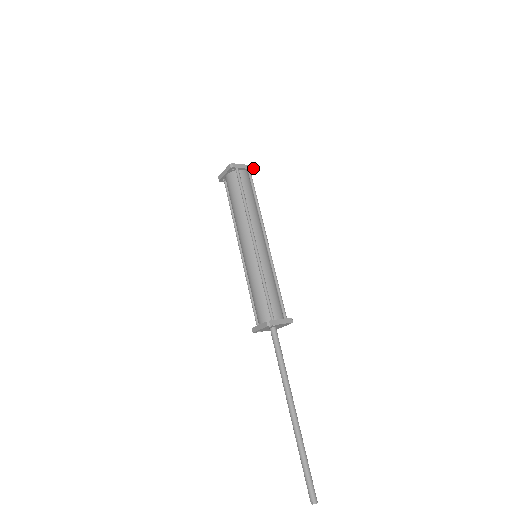
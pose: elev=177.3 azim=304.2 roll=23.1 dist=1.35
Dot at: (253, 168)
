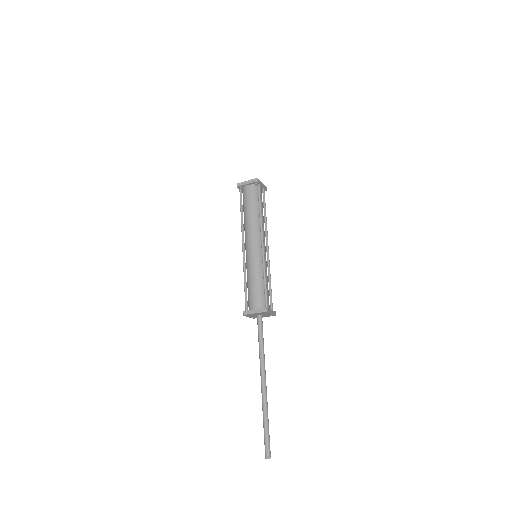
Dot at: (266, 189)
